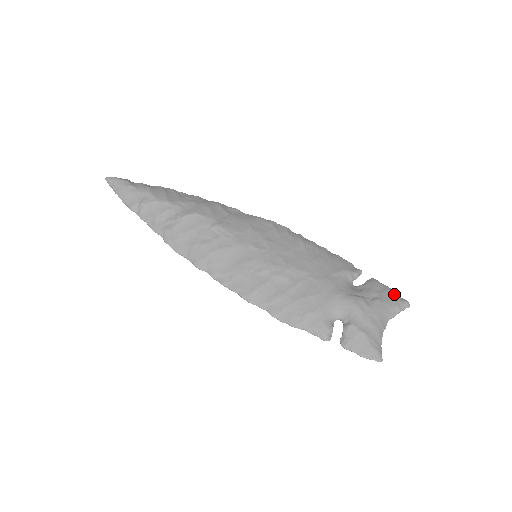
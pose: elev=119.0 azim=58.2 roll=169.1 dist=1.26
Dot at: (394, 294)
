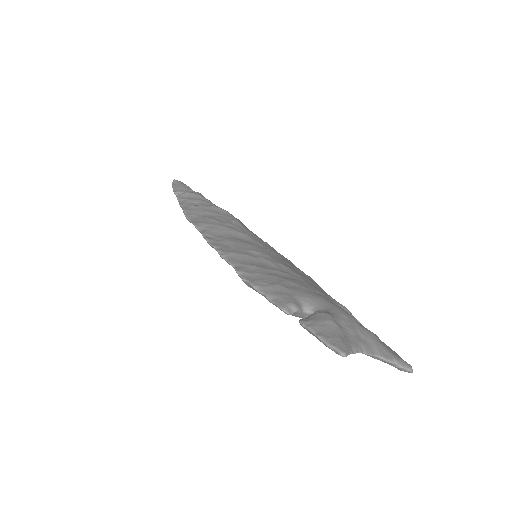
Dot at: occluded
